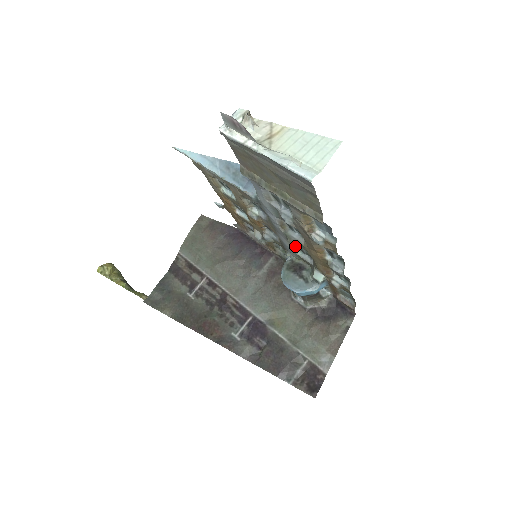
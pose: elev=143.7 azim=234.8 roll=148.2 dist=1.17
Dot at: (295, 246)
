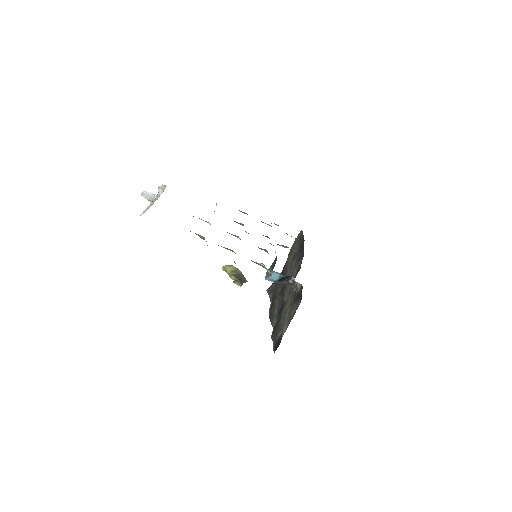
Dot at: (260, 248)
